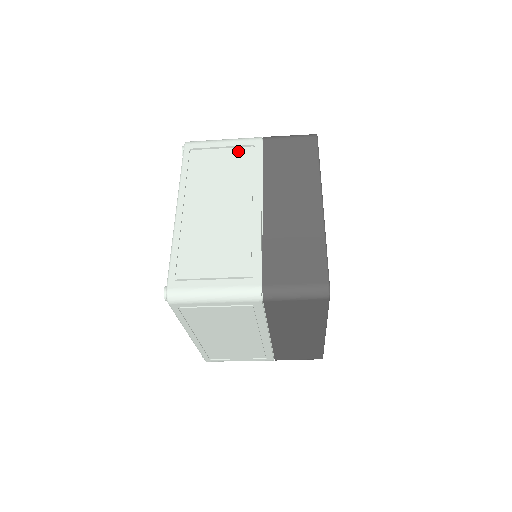
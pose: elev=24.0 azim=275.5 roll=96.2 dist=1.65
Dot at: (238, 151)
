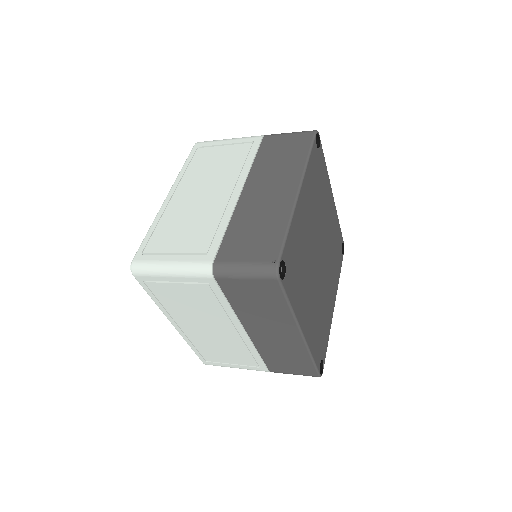
Dot at: (194, 288)
